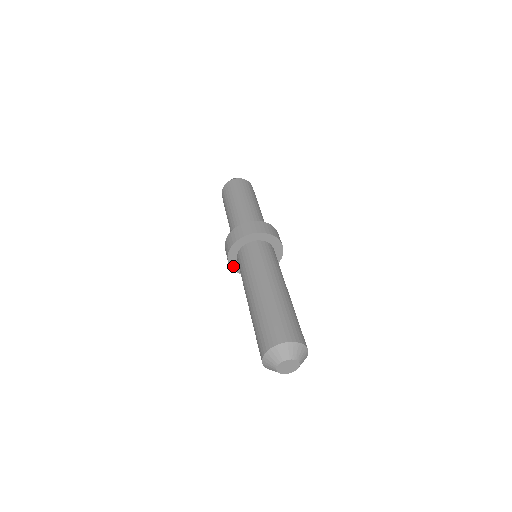
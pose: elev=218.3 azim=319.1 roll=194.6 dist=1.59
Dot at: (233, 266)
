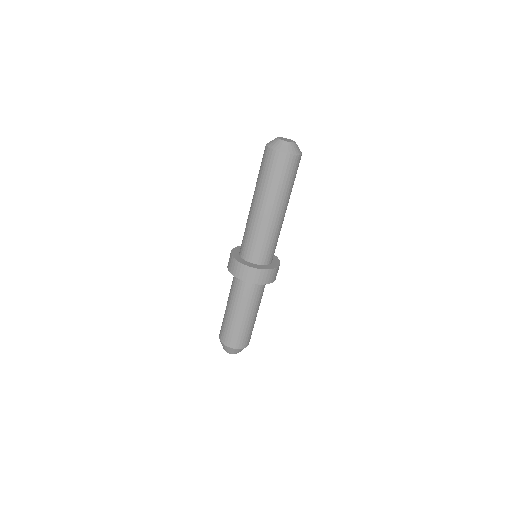
Dot at: (247, 265)
